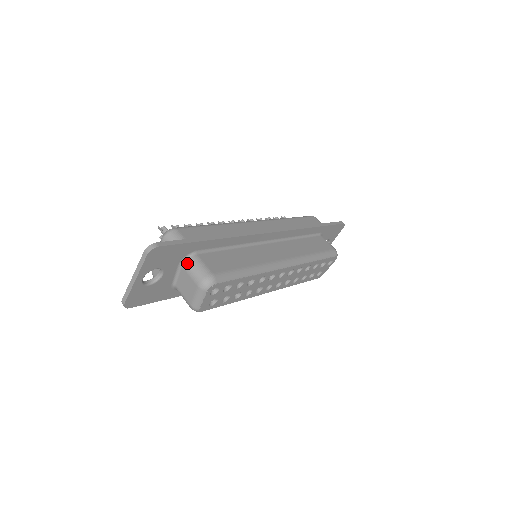
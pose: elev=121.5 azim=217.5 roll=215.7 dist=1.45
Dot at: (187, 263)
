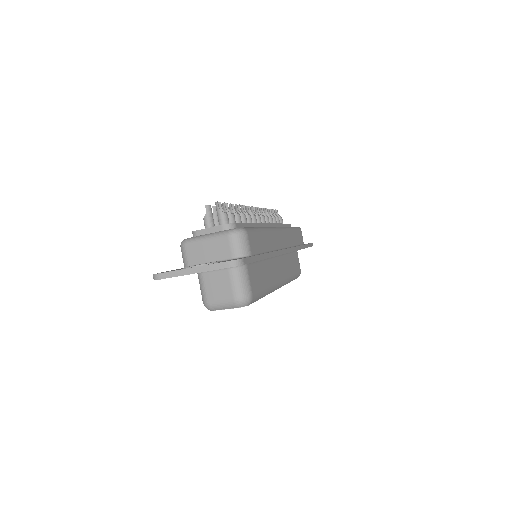
Dot at: (236, 271)
